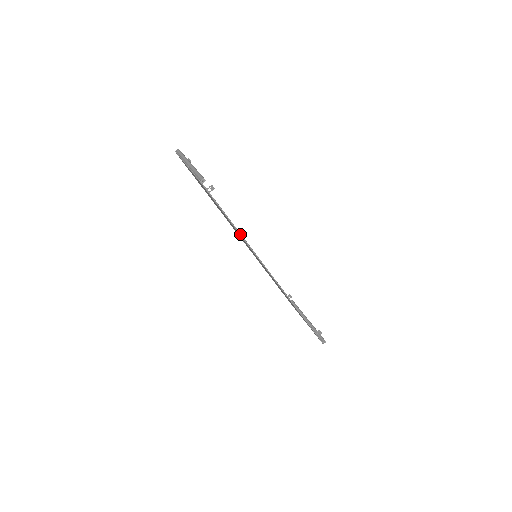
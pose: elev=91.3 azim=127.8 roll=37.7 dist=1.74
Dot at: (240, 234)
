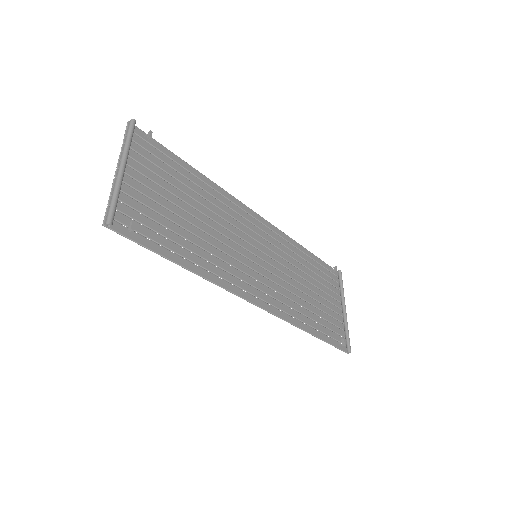
Dot at: (191, 271)
